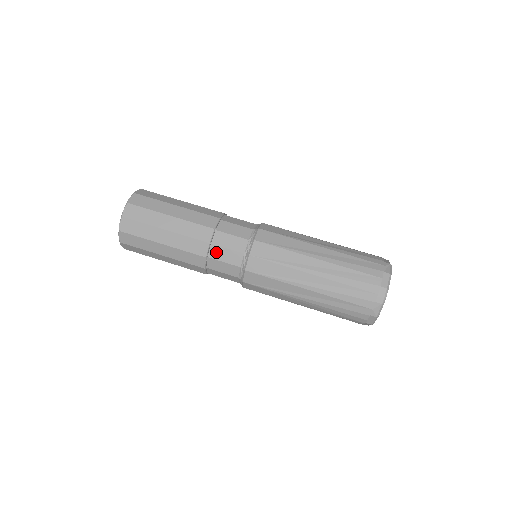
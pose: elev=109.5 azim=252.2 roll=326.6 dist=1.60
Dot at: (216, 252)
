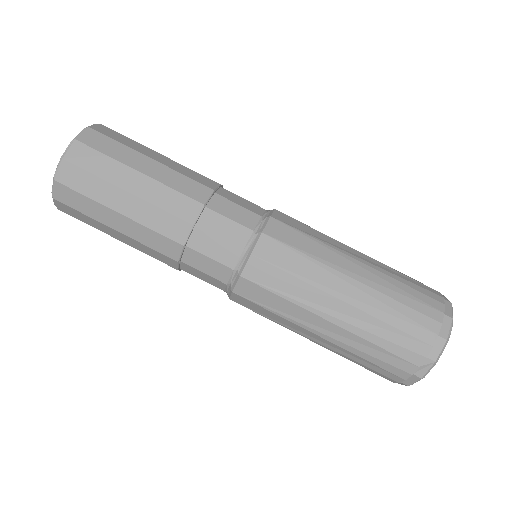
Dot at: occluded
